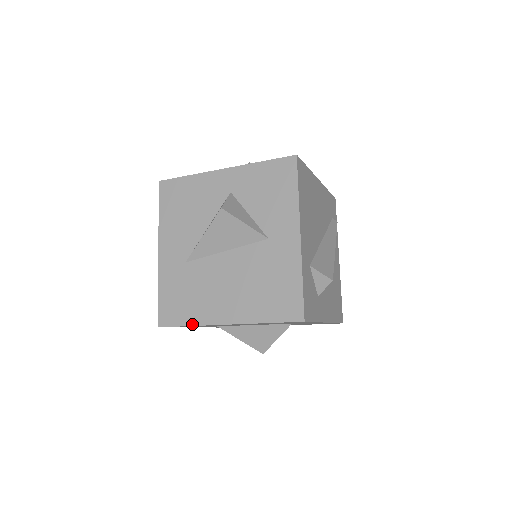
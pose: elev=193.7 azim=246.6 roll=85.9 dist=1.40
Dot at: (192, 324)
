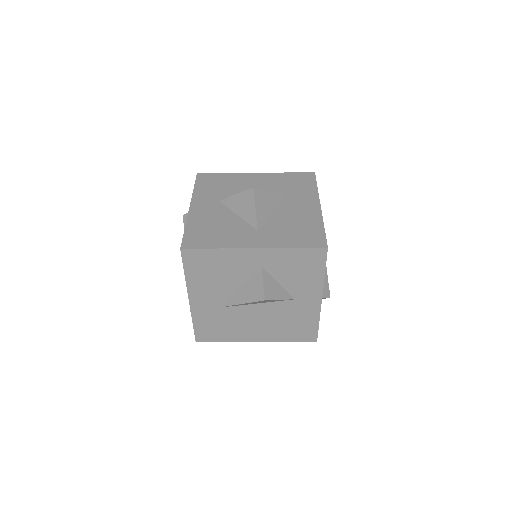
Dot at: (227, 341)
